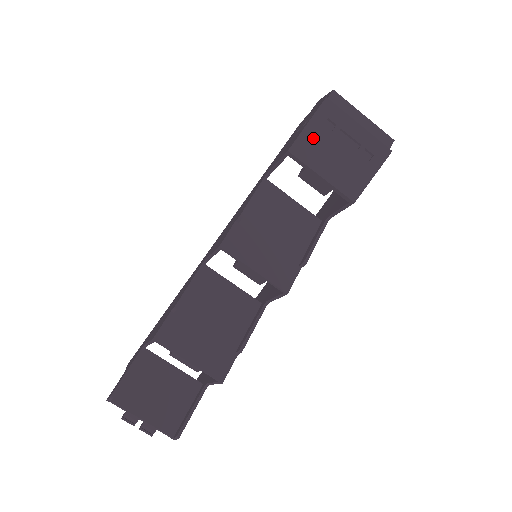
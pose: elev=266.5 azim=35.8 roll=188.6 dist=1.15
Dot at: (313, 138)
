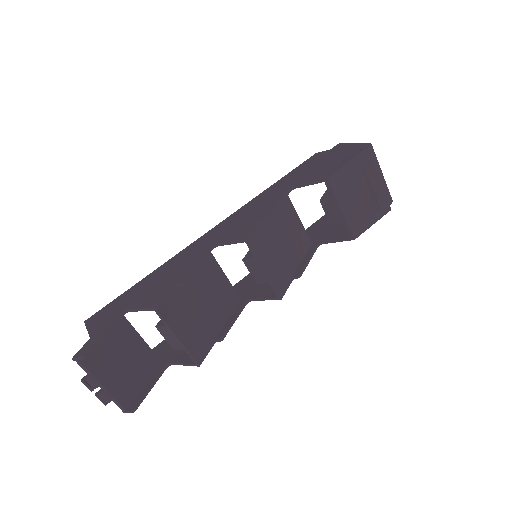
Dot at: (348, 176)
